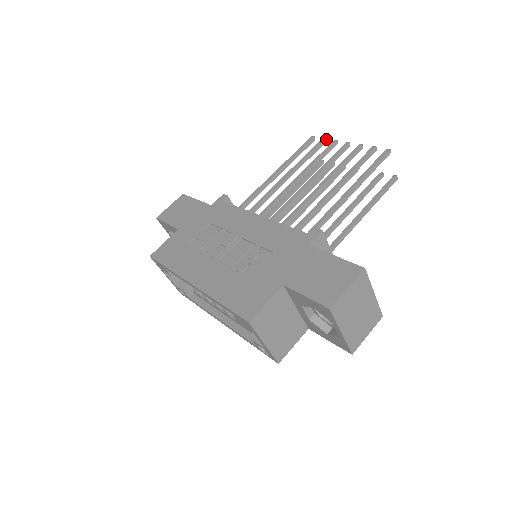
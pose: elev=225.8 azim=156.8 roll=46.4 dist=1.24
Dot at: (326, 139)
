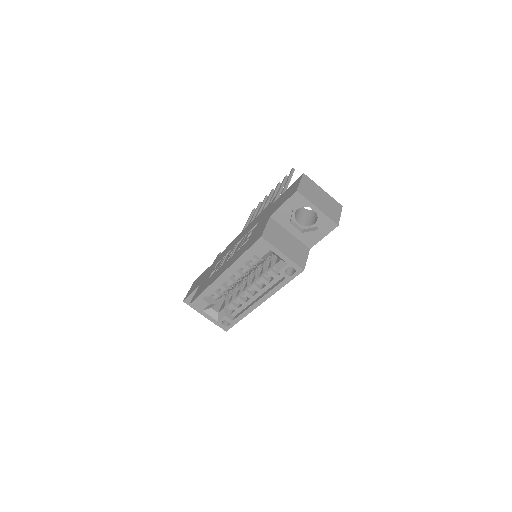
Dot at: (261, 202)
